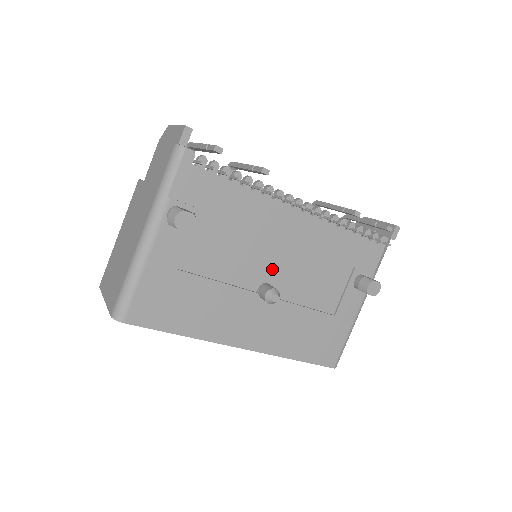
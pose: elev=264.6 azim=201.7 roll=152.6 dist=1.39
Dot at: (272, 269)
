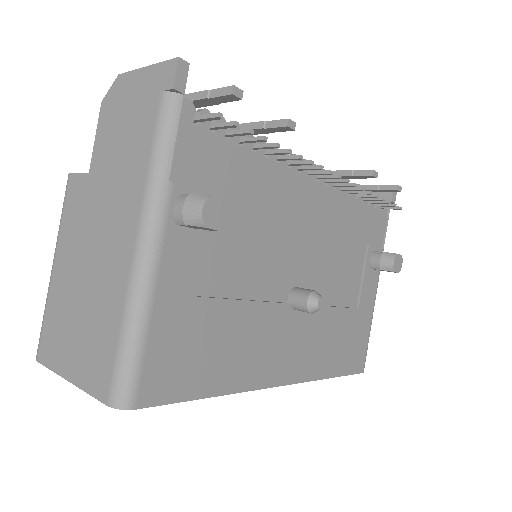
Dot at: (298, 266)
